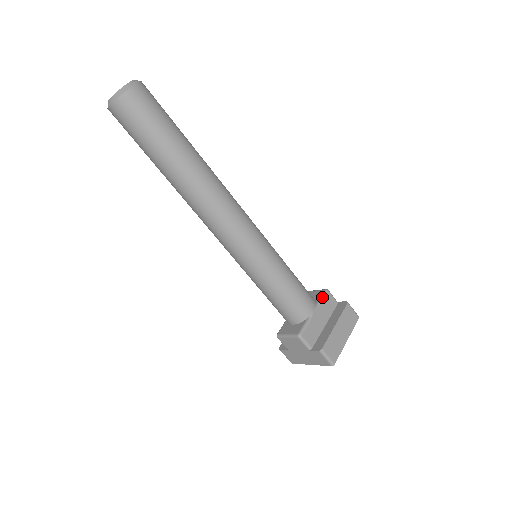
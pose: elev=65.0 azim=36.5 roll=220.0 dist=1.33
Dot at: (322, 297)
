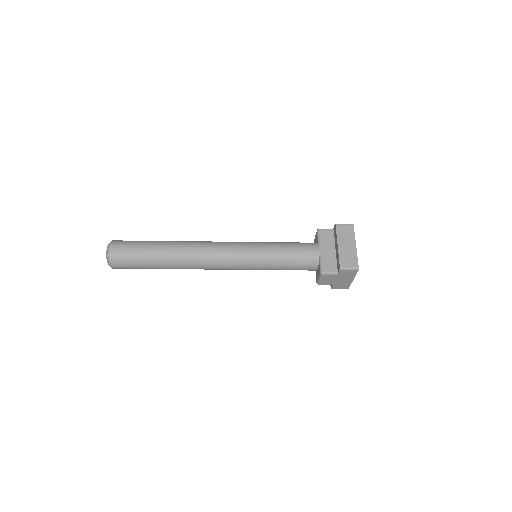
Dot at: (318, 237)
